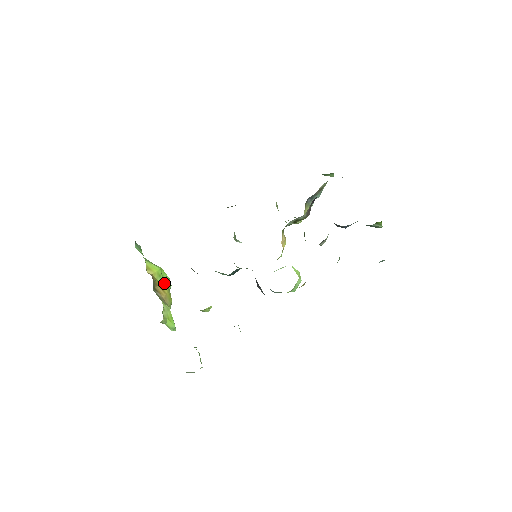
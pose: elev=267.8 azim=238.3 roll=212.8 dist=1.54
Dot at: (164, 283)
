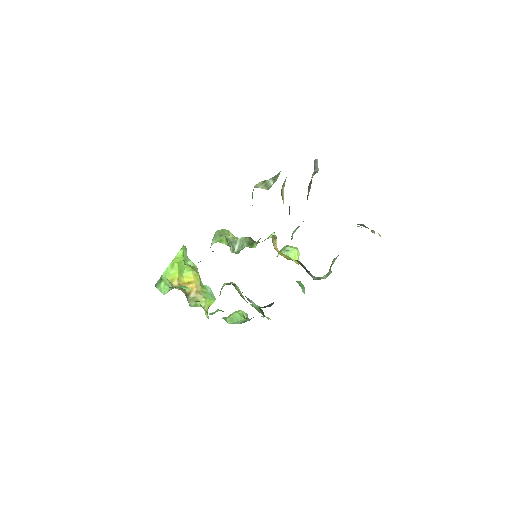
Dot at: occluded
